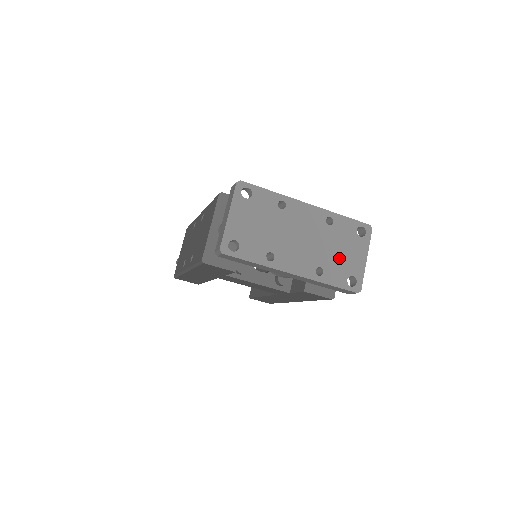
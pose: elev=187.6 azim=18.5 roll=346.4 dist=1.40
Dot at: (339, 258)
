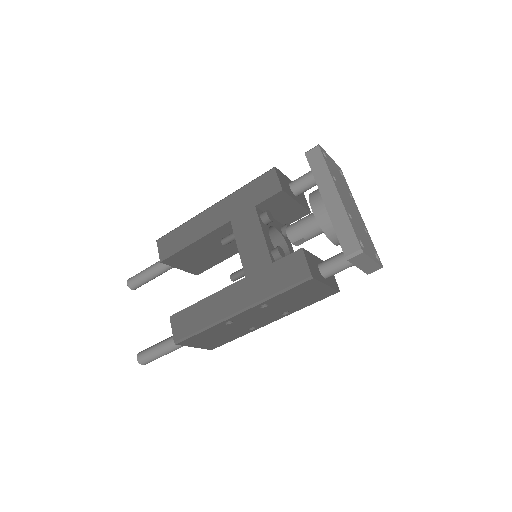
Dot at: (362, 235)
